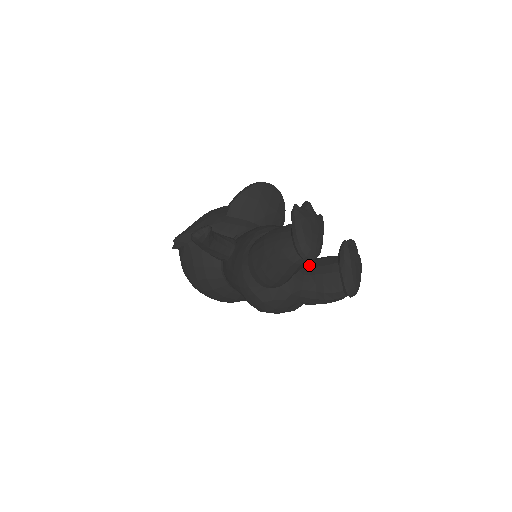
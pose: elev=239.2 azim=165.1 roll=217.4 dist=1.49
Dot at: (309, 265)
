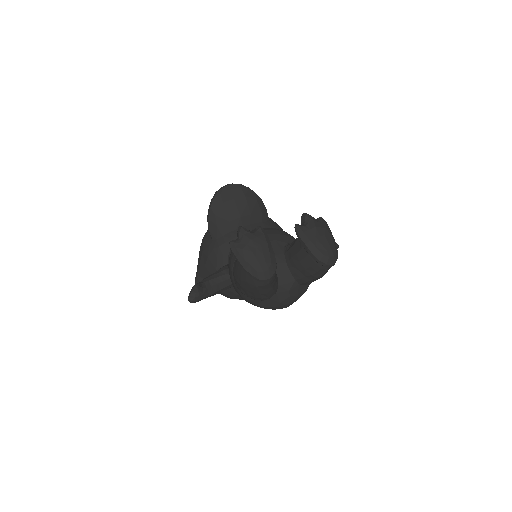
Dot at: (287, 257)
